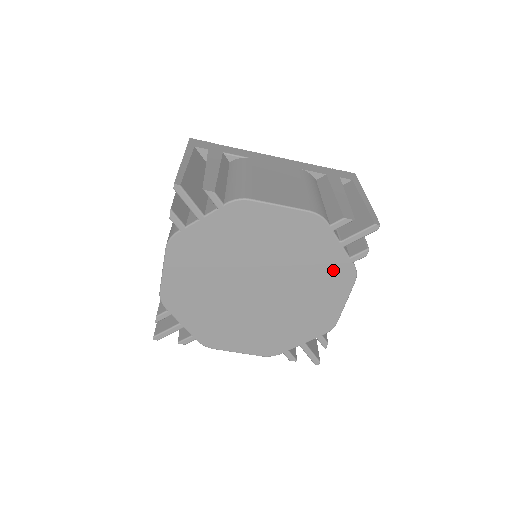
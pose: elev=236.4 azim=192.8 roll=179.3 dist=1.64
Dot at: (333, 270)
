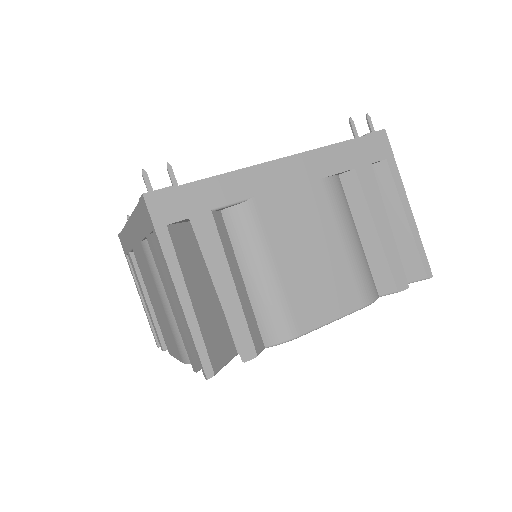
Dot at: occluded
